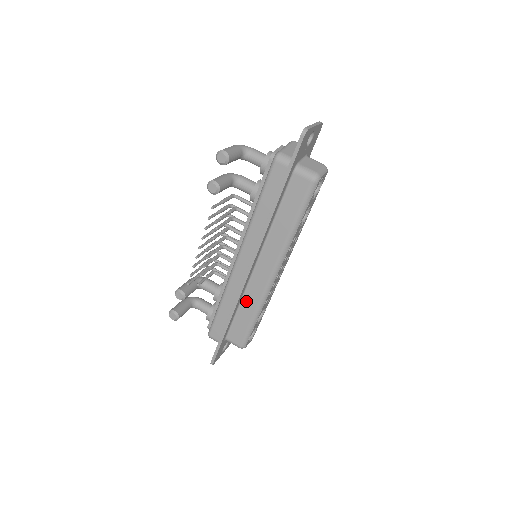
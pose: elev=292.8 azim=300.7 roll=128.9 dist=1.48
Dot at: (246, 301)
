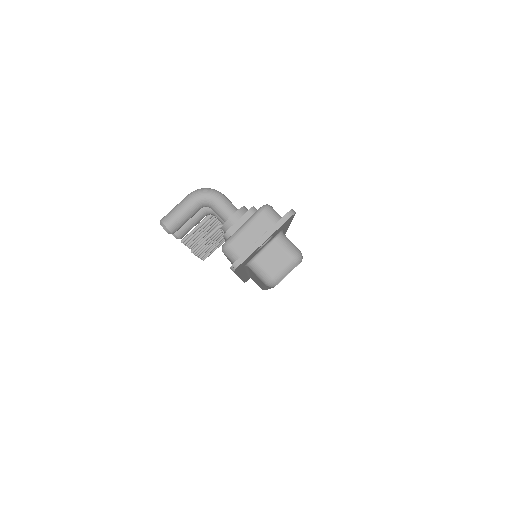
Dot at: occluded
